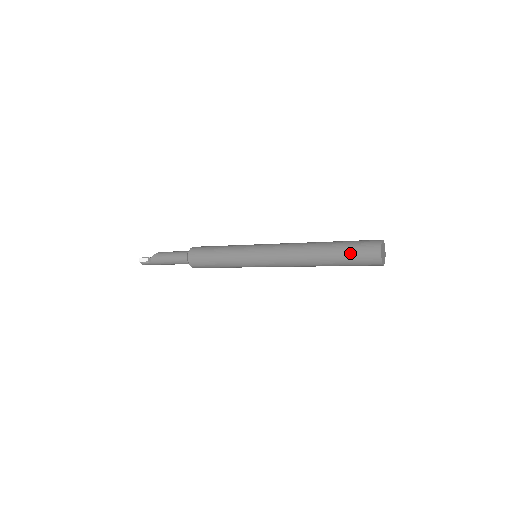
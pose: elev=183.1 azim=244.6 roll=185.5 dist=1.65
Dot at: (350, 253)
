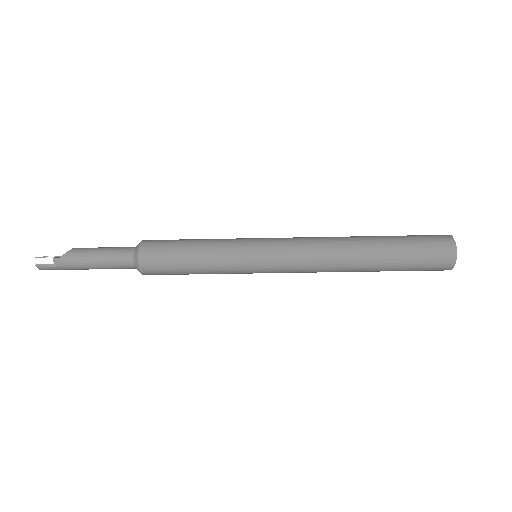
Dot at: (413, 253)
